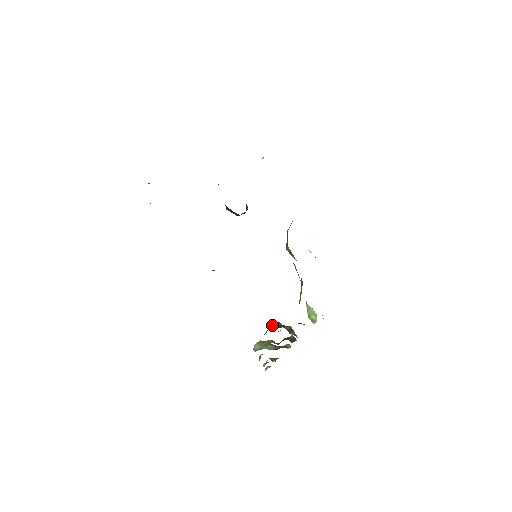
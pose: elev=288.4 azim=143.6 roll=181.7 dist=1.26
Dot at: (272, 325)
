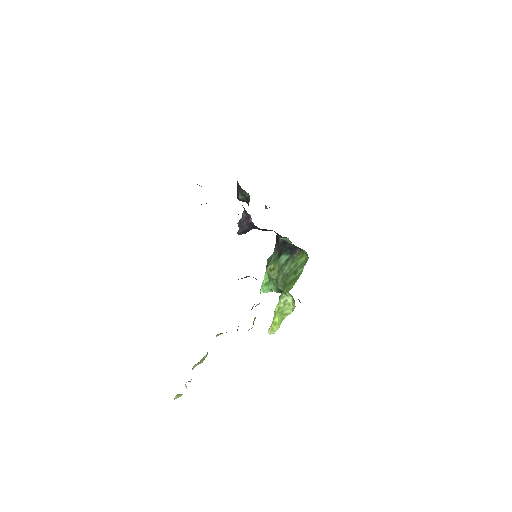
Dot at: occluded
